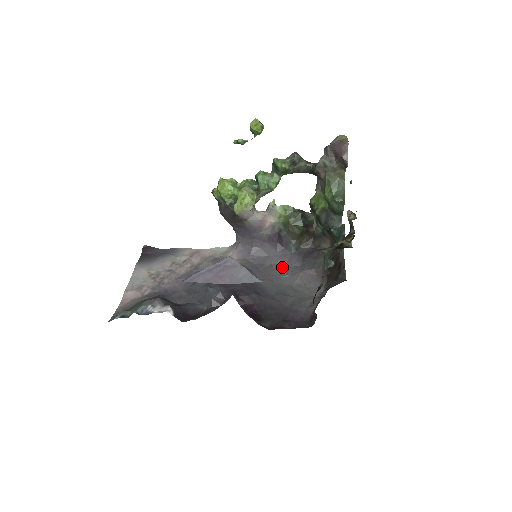
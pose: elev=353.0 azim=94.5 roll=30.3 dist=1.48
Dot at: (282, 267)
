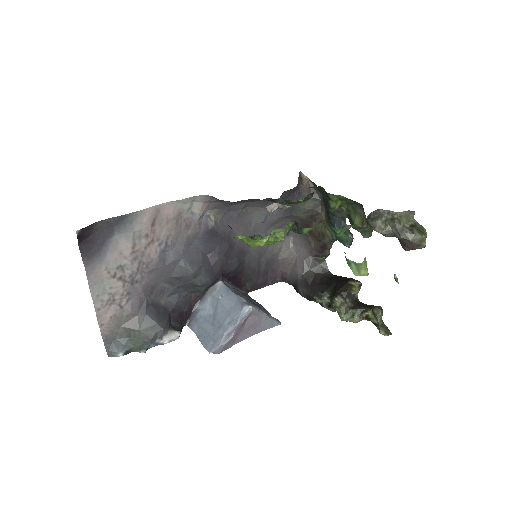
Dot at: (258, 211)
